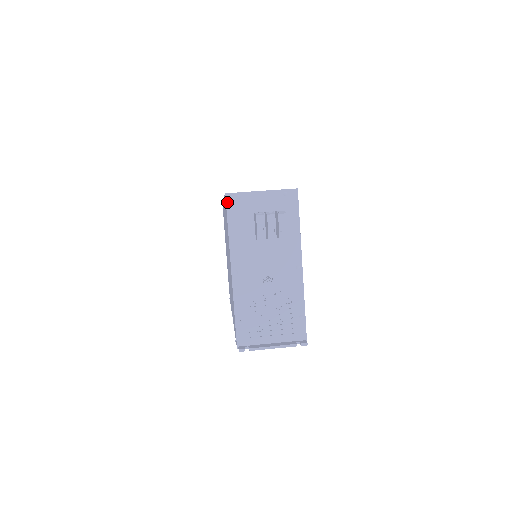
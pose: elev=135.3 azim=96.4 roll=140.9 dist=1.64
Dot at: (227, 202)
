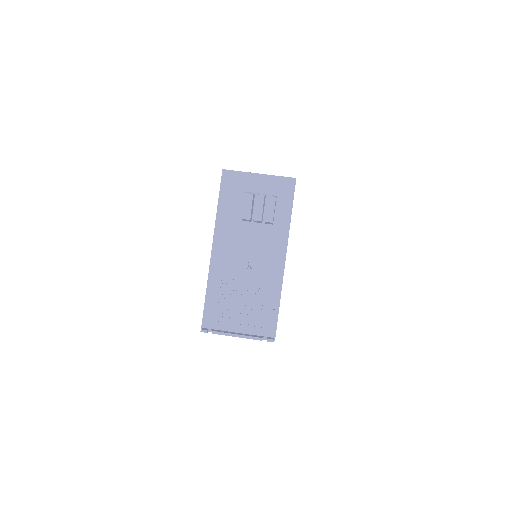
Dot at: (222, 178)
